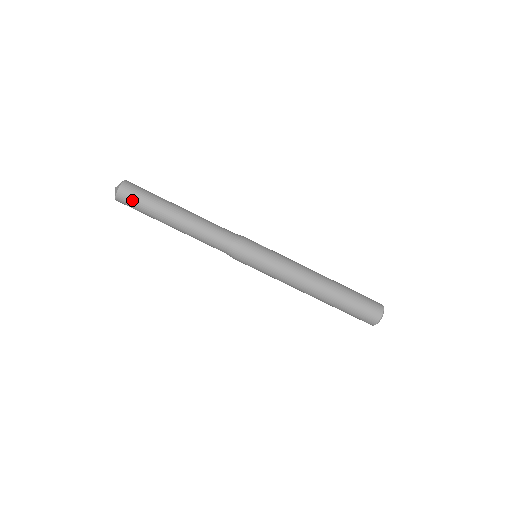
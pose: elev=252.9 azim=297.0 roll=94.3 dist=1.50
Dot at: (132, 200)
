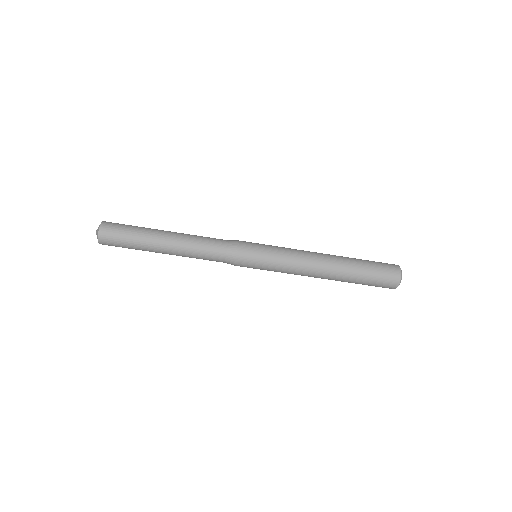
Dot at: occluded
